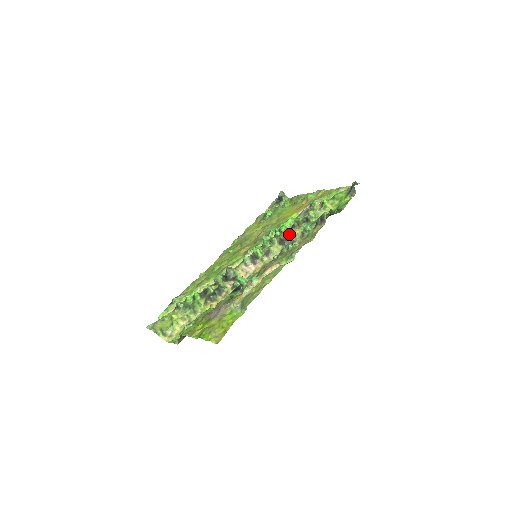
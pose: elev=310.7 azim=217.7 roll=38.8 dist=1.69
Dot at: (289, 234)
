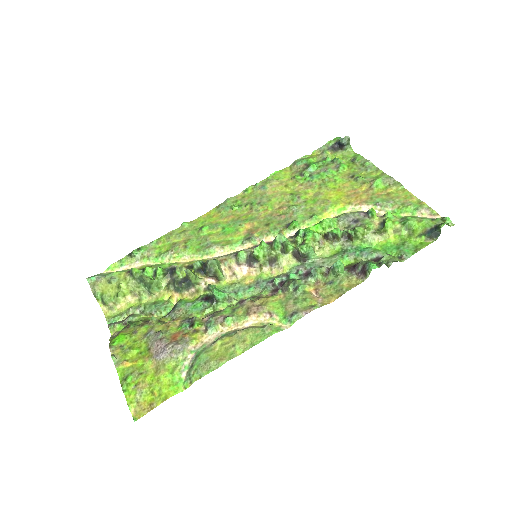
Dot at: (312, 252)
